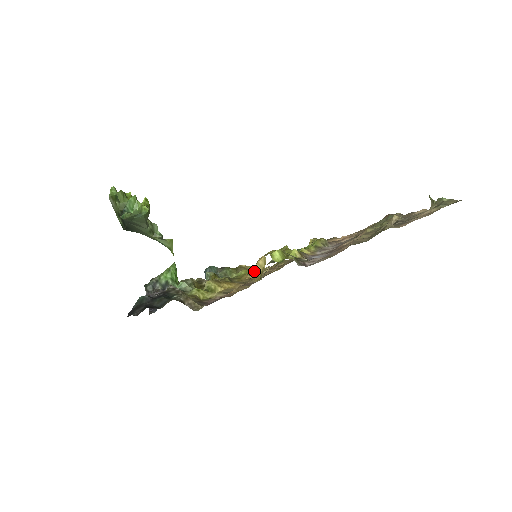
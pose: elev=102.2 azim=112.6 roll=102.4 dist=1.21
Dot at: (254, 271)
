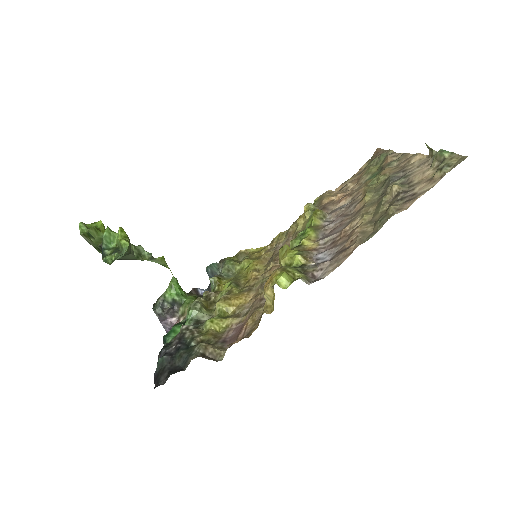
Dot at: (257, 262)
